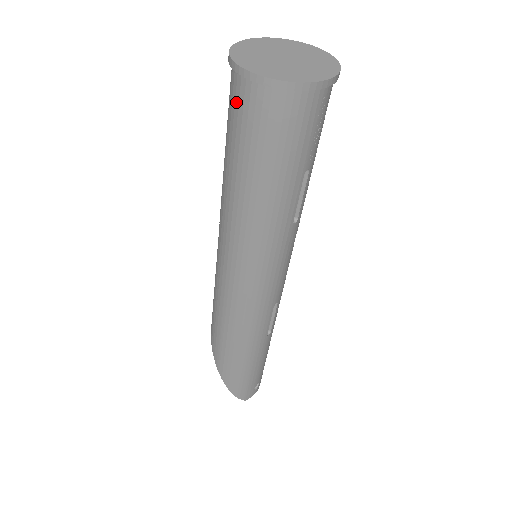
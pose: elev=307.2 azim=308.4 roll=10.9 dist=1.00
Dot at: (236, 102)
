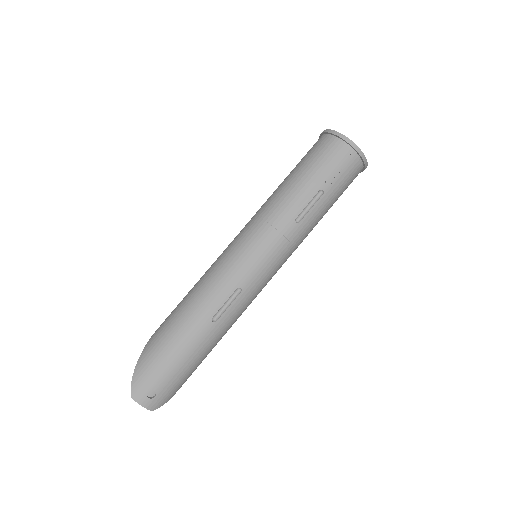
Dot at: occluded
